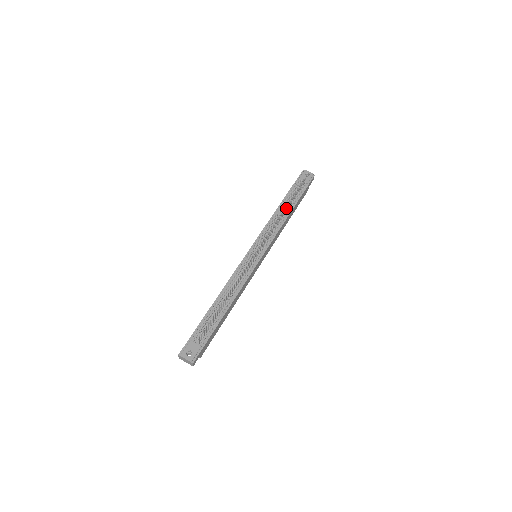
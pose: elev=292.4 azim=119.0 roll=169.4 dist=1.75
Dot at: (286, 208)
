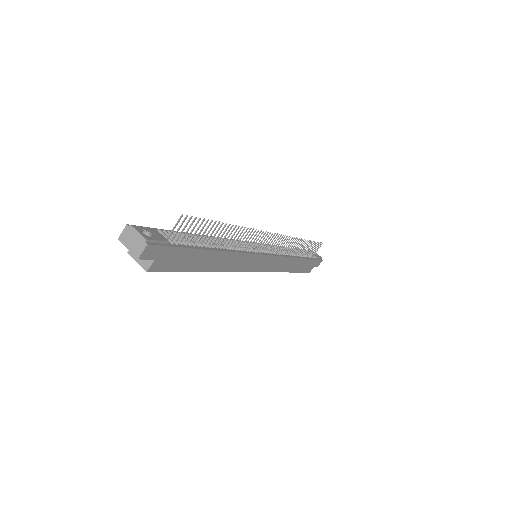
Dot at: (296, 252)
